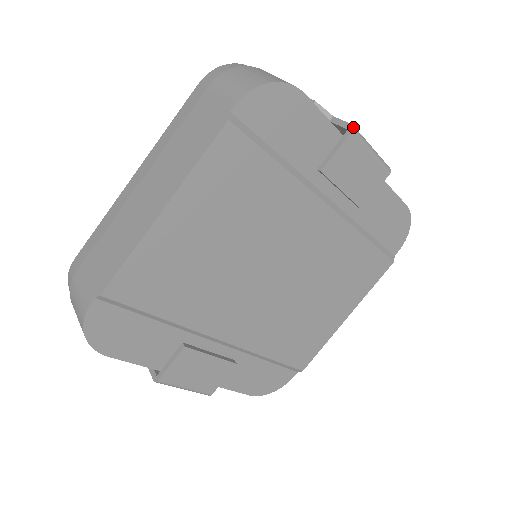
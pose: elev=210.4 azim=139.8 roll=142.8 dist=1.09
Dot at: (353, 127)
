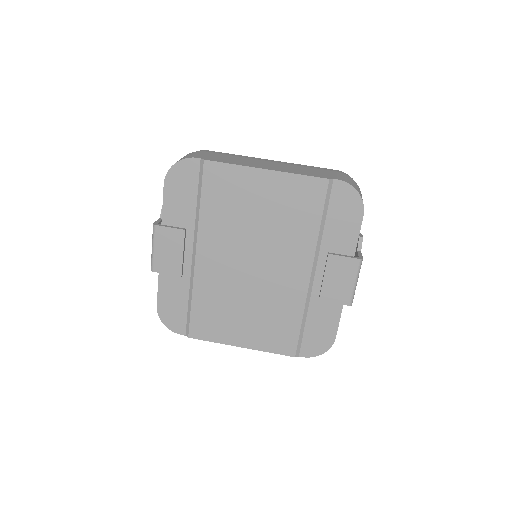
Dot at: (362, 258)
